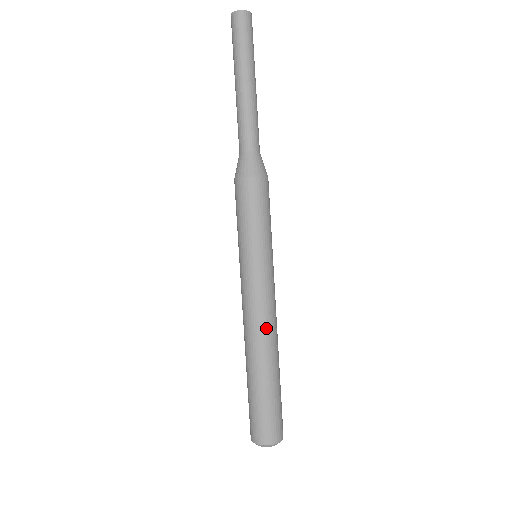
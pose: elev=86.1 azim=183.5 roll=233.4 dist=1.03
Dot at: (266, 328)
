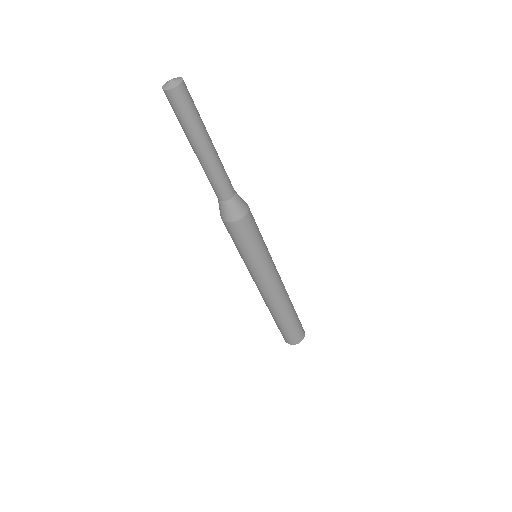
Dot at: (284, 289)
